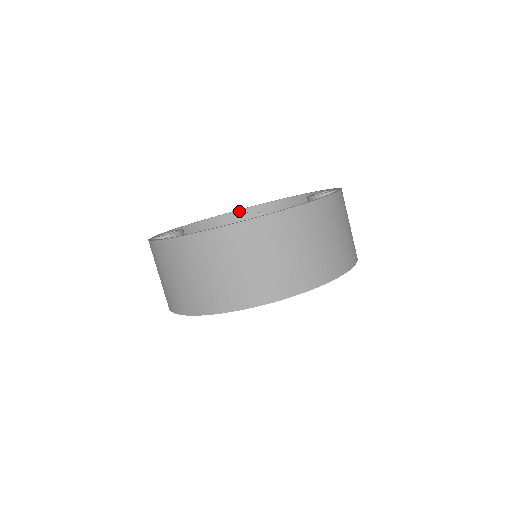
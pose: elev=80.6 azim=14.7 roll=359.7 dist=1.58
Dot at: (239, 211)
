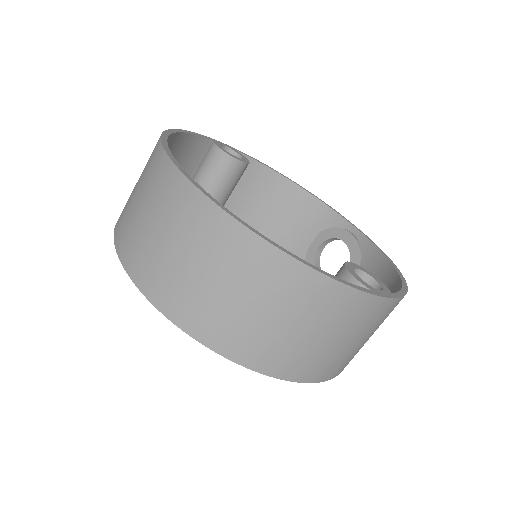
Dot at: (349, 224)
